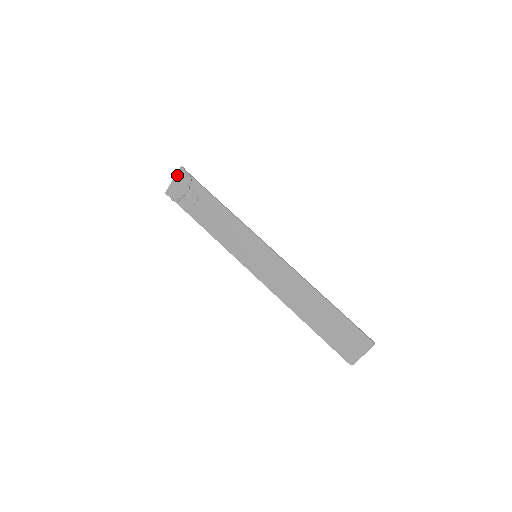
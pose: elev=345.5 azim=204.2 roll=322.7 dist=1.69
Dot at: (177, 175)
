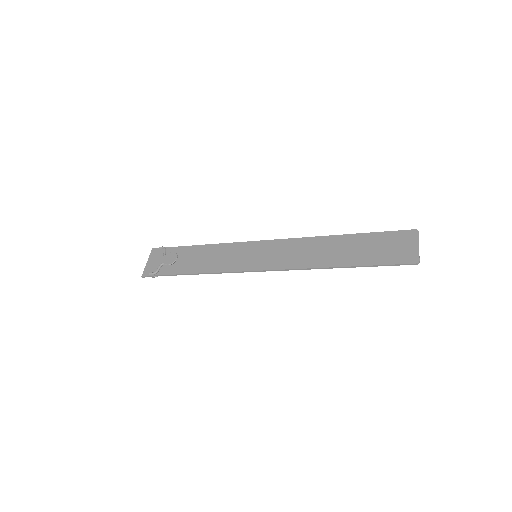
Dot at: (150, 256)
